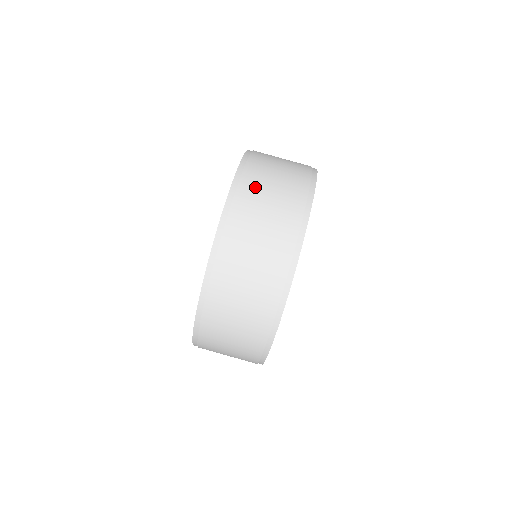
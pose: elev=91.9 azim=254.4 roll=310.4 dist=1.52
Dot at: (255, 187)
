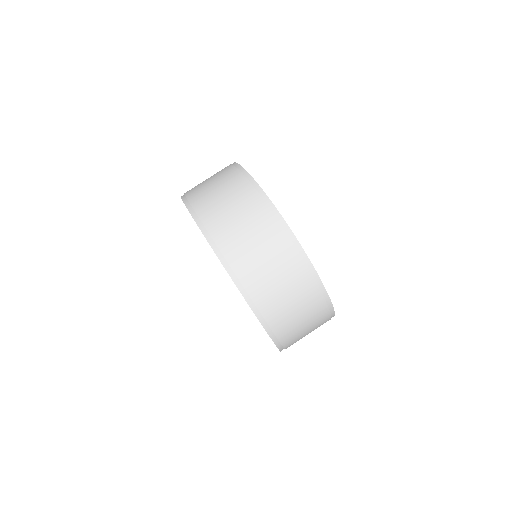
Dot at: (230, 237)
